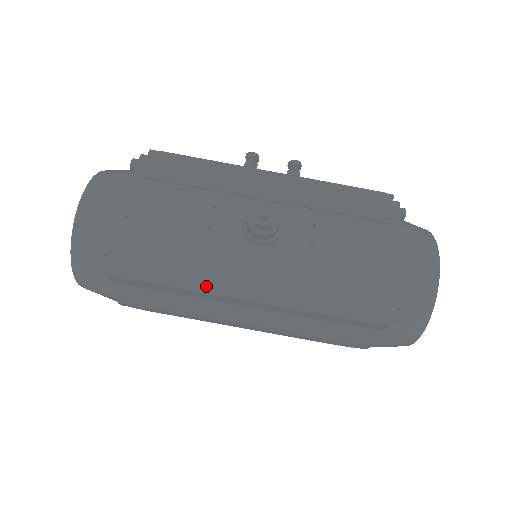
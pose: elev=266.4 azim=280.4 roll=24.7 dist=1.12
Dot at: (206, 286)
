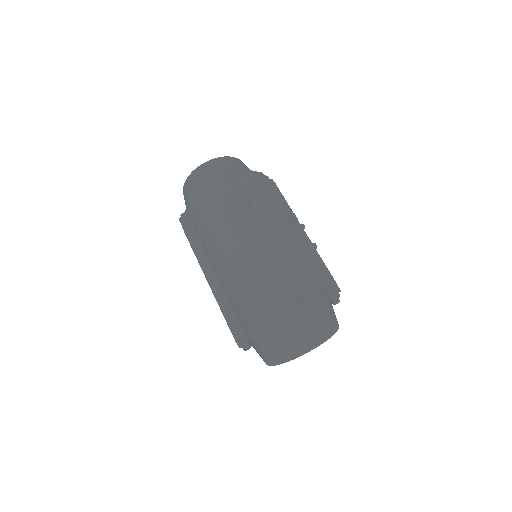
Dot at: (243, 209)
